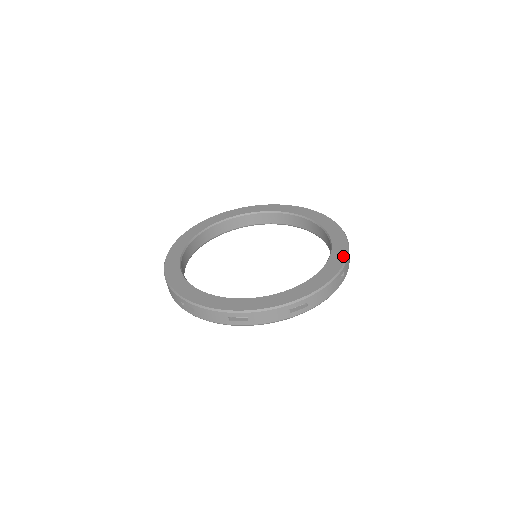
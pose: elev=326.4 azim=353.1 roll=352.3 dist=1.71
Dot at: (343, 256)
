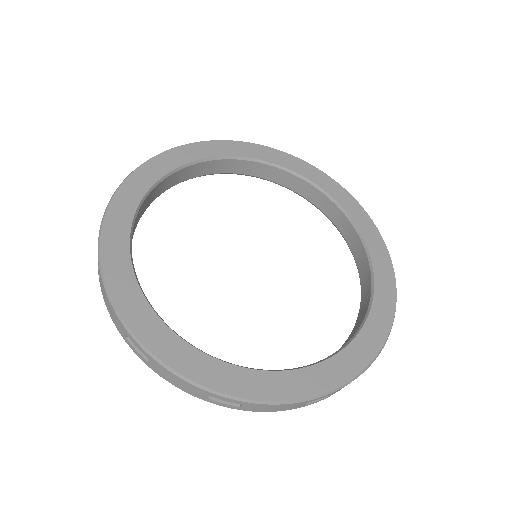
Dot at: (382, 245)
